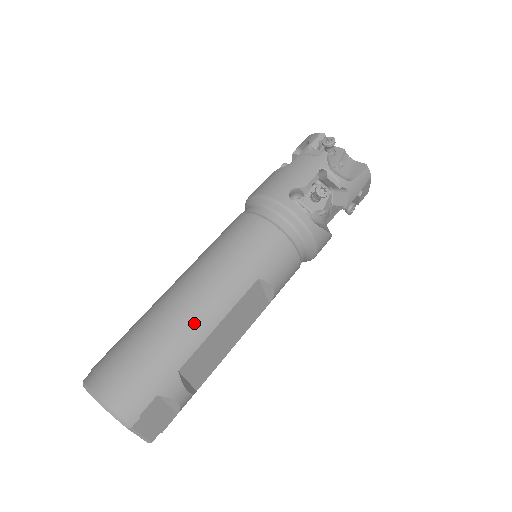
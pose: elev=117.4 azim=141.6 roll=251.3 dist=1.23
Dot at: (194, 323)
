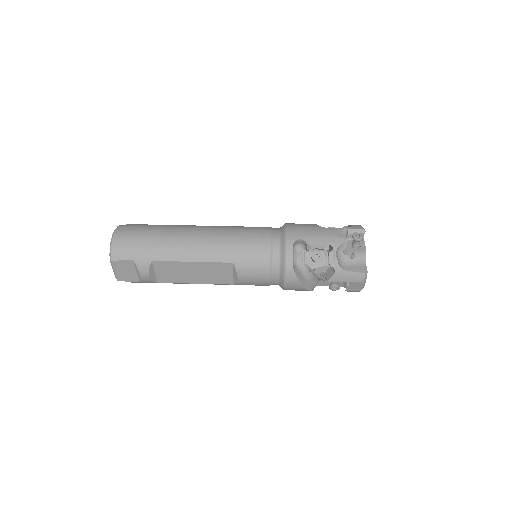
Dot at: (180, 249)
